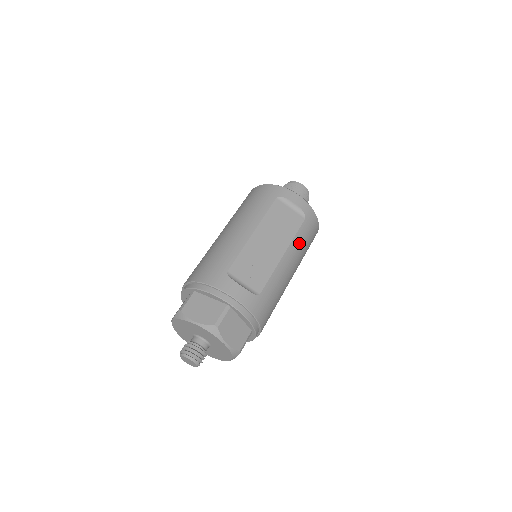
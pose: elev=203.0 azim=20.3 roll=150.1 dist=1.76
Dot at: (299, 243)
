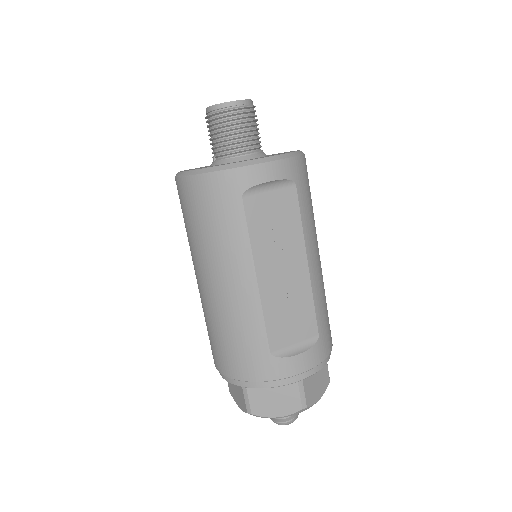
Dot at: (309, 221)
